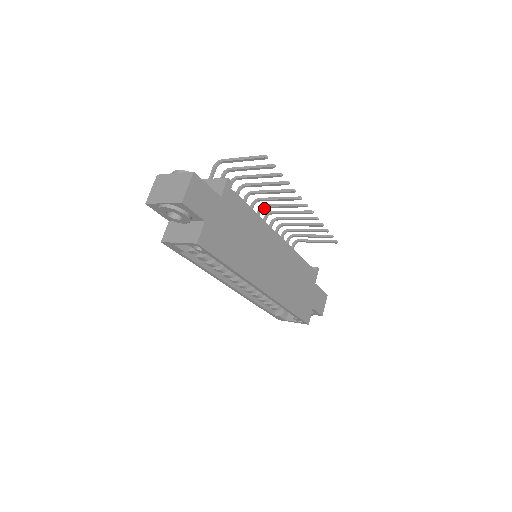
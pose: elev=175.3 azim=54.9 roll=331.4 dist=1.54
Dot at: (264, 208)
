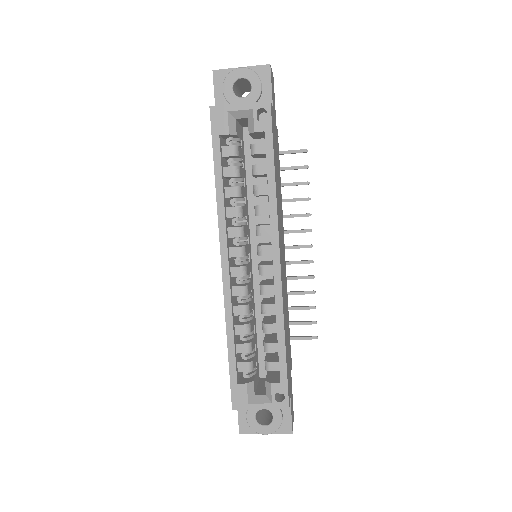
Dot at: occluded
